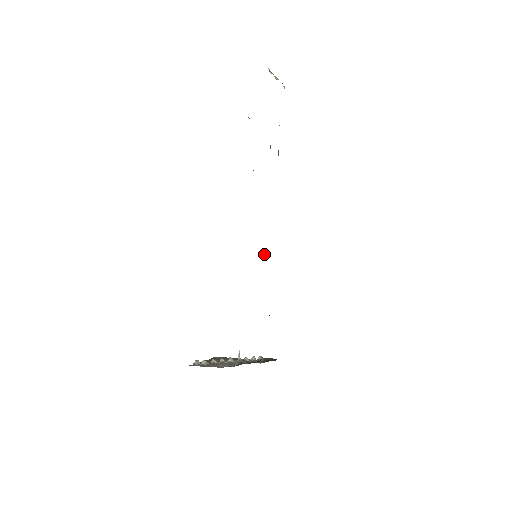
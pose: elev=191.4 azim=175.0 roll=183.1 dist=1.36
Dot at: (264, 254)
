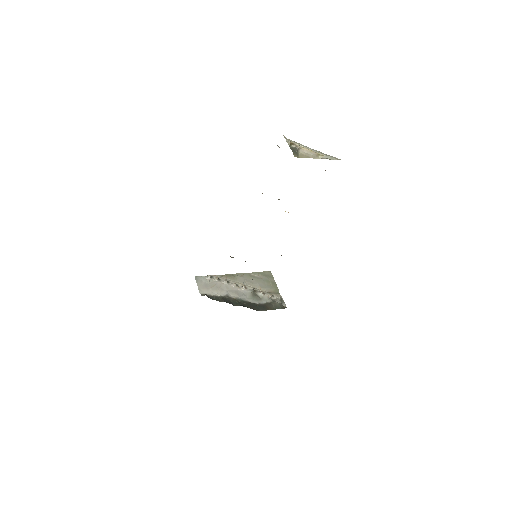
Dot at: occluded
